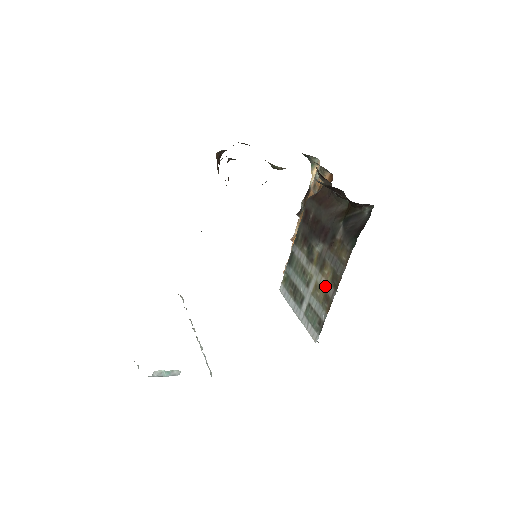
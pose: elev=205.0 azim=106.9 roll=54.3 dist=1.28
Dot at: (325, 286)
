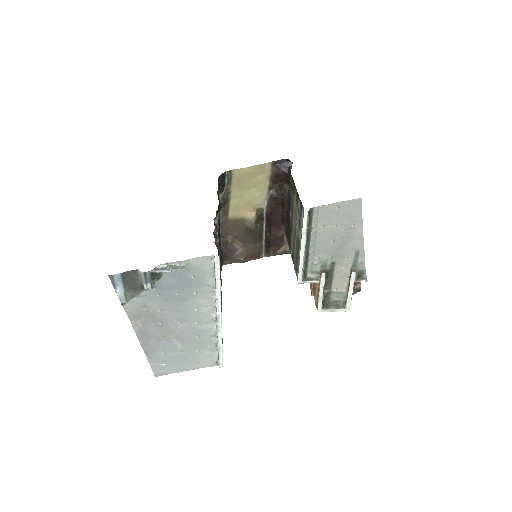
Dot at: (295, 202)
